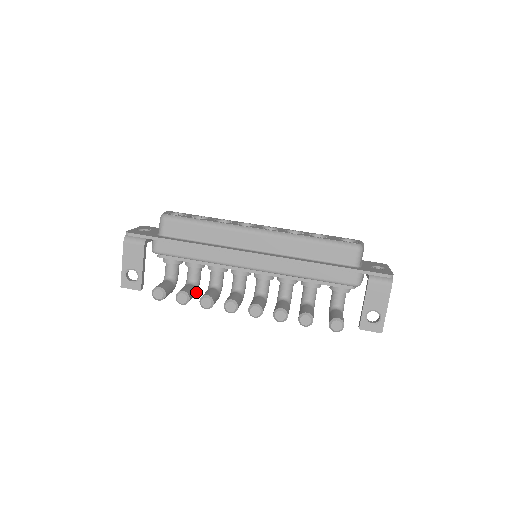
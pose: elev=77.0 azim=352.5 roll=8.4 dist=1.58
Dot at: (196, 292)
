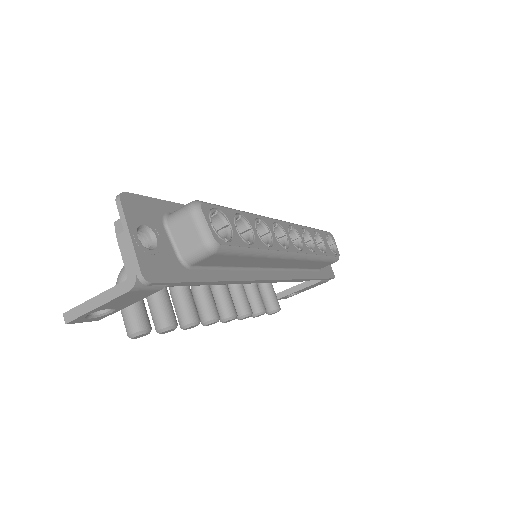
Dot at: occluded
